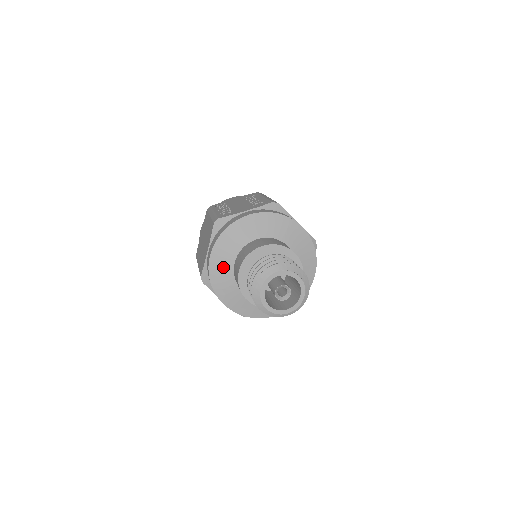
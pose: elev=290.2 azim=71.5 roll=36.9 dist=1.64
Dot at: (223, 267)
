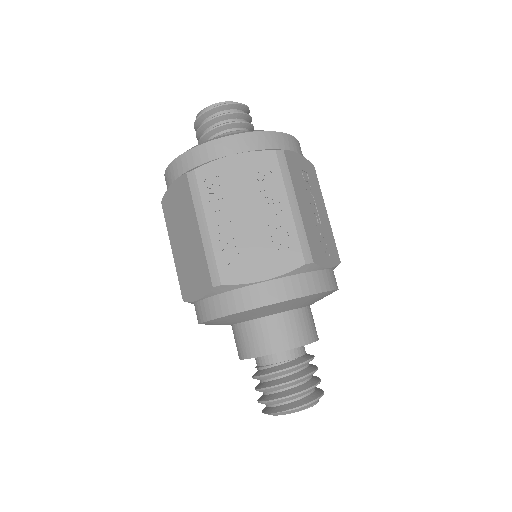
Dot at: (219, 324)
